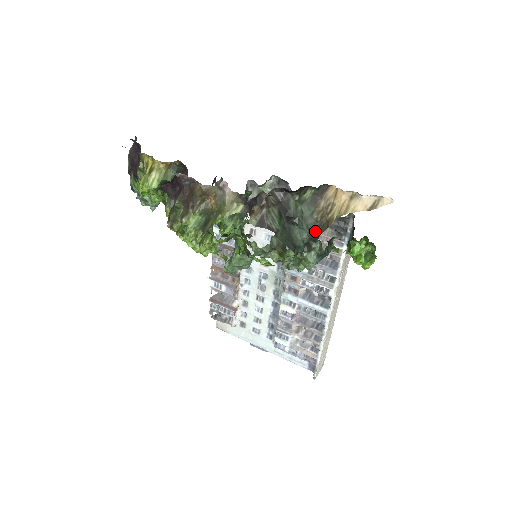
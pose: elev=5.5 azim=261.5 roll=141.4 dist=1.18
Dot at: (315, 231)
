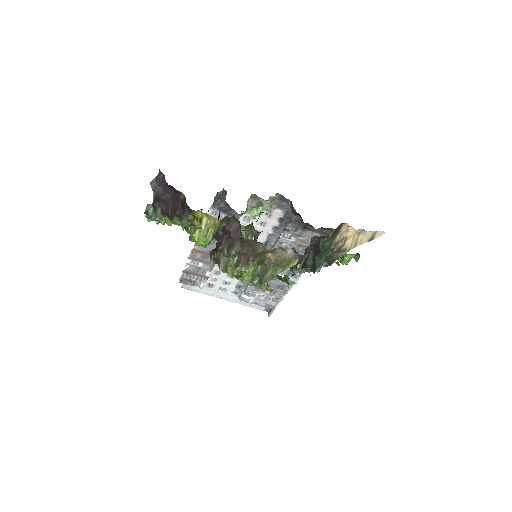
Dot at: (331, 258)
